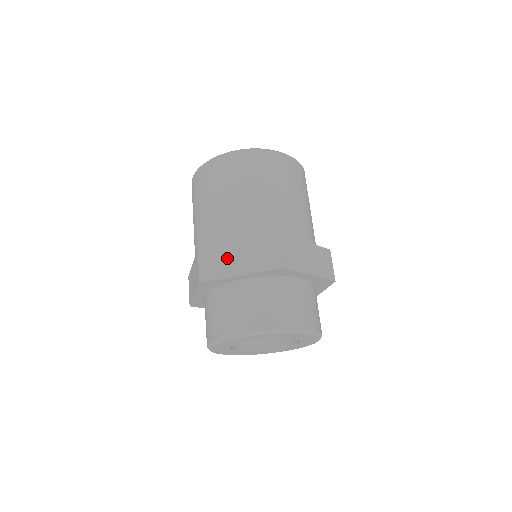
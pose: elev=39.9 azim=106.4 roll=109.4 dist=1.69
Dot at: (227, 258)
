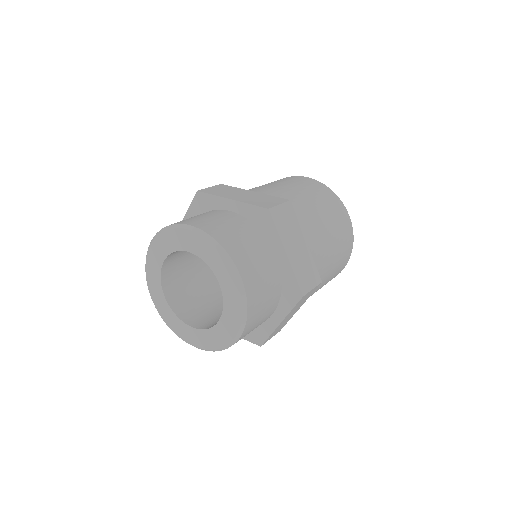
Dot at: occluded
